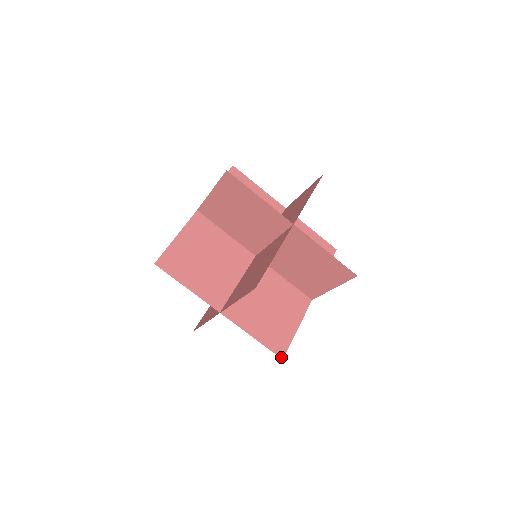
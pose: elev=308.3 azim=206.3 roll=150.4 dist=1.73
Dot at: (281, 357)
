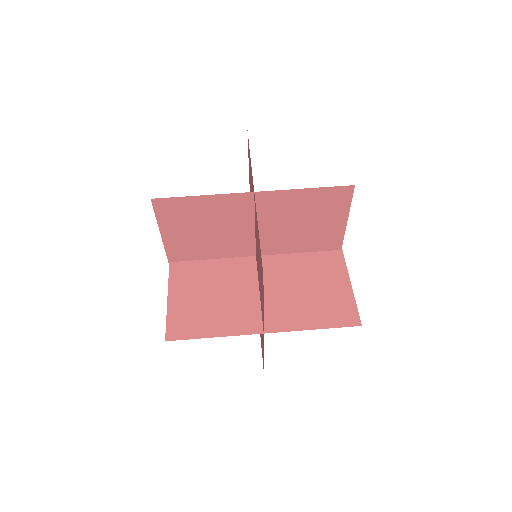
Dot at: (167, 338)
